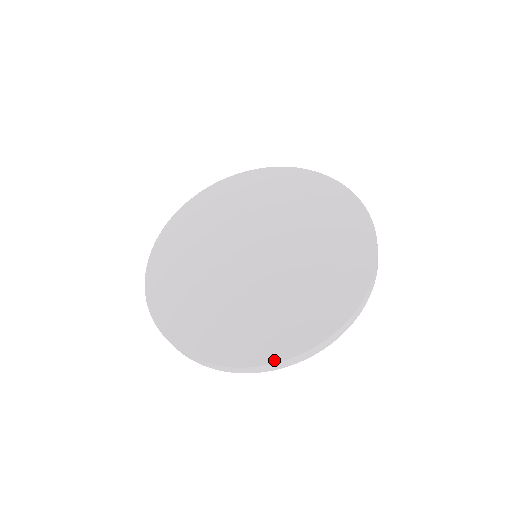
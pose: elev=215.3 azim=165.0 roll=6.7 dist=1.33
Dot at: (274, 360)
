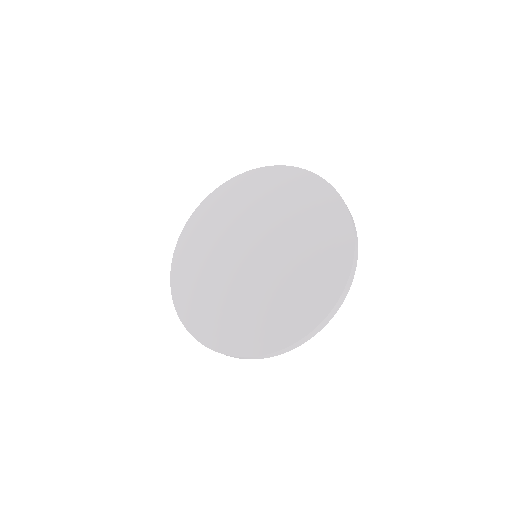
Dot at: (236, 354)
